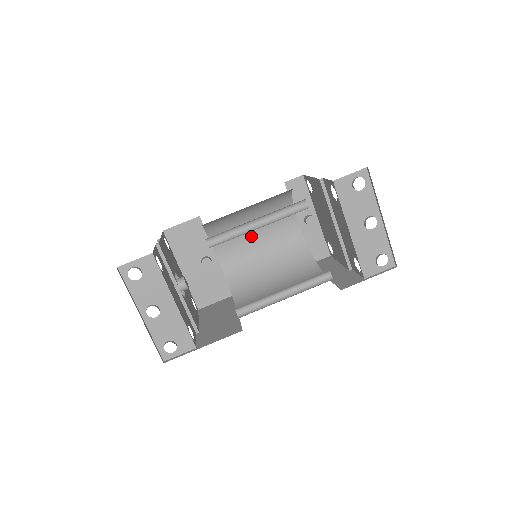
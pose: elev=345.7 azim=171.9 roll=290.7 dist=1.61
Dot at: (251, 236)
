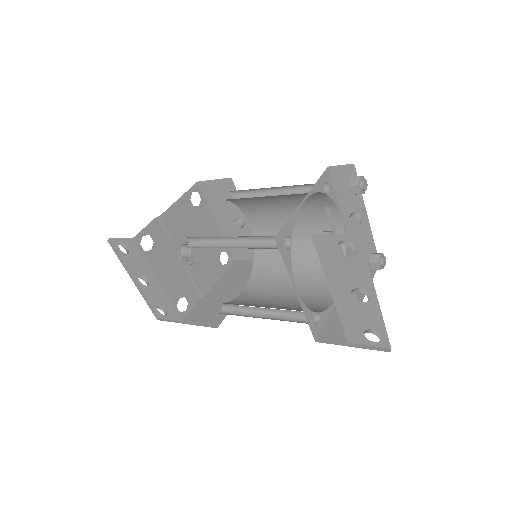
Dot at: (284, 214)
